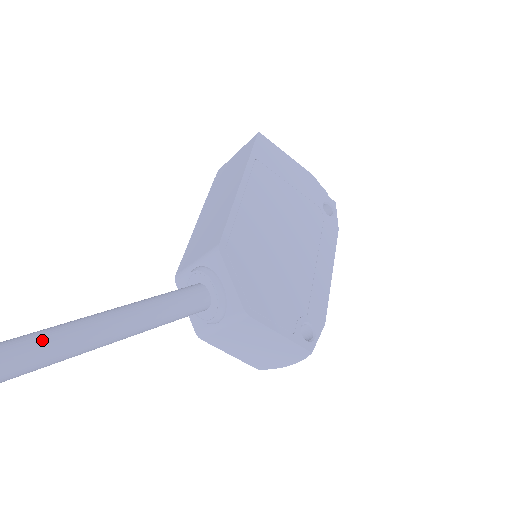
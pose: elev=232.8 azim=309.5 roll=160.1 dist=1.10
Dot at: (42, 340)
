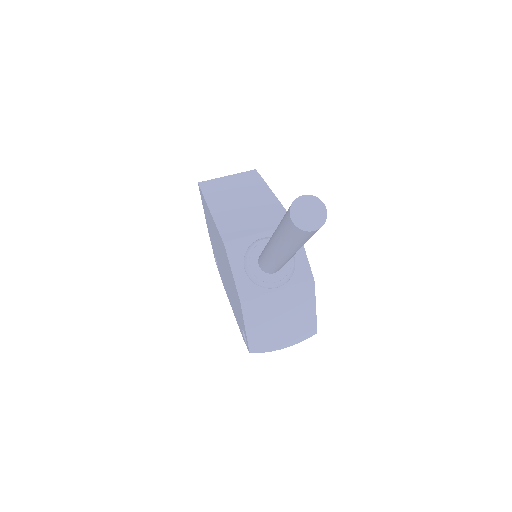
Dot at: occluded
